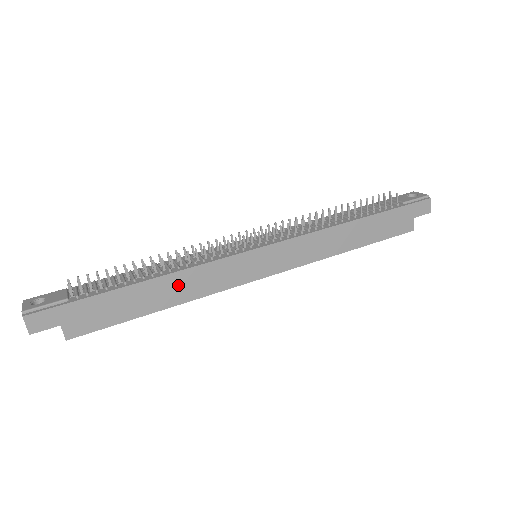
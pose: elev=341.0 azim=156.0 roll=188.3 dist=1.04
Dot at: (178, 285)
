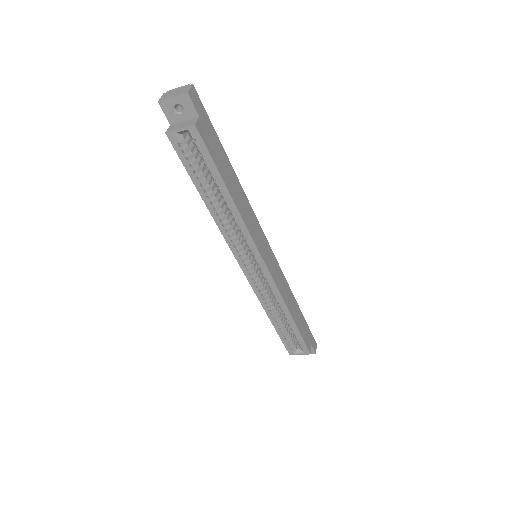
Dot at: (242, 199)
